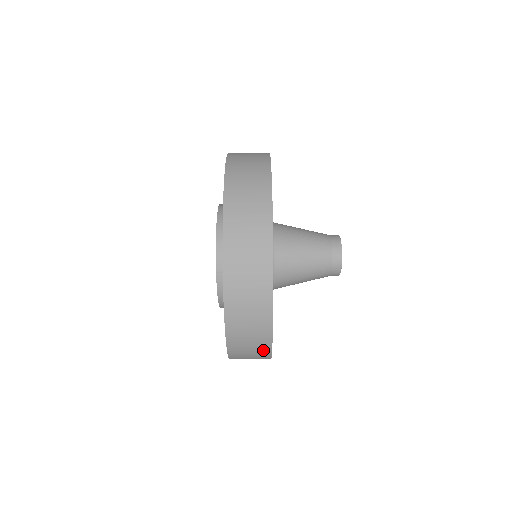
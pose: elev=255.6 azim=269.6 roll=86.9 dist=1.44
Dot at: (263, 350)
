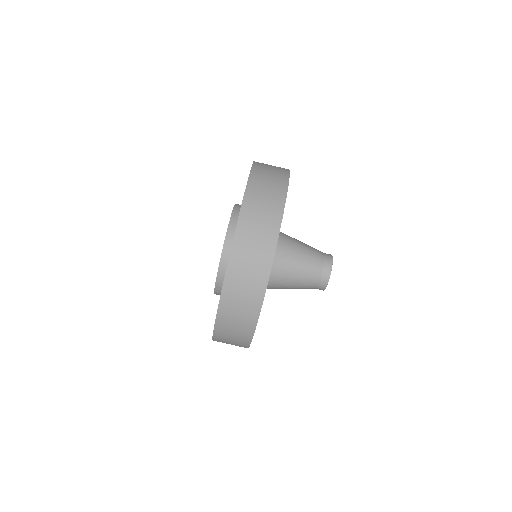
Dot at: (264, 260)
